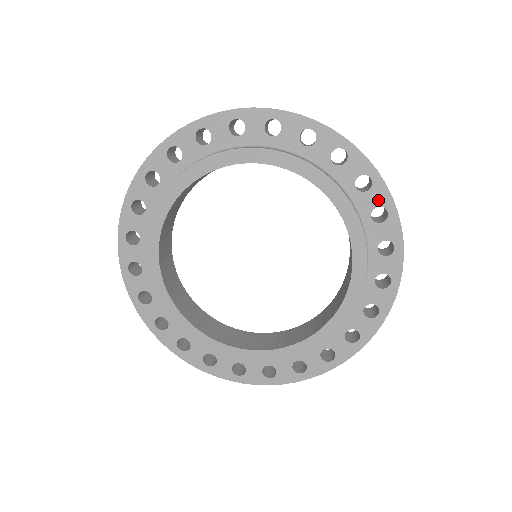
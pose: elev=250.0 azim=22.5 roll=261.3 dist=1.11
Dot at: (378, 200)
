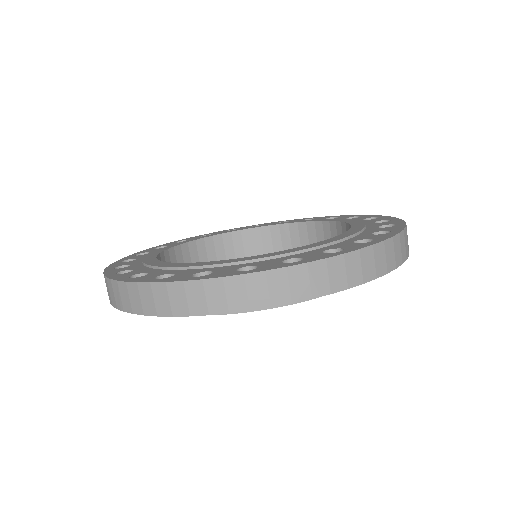
Dot at: occluded
